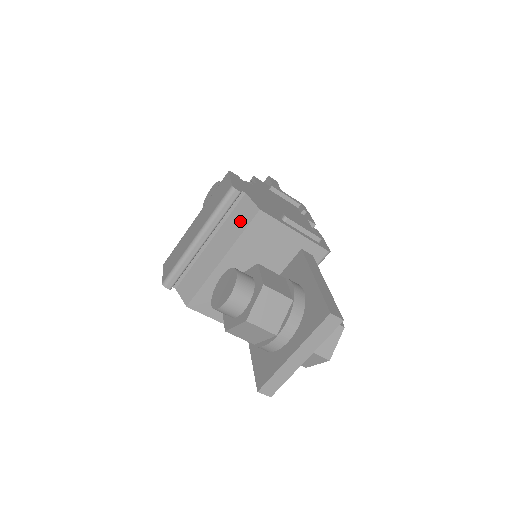
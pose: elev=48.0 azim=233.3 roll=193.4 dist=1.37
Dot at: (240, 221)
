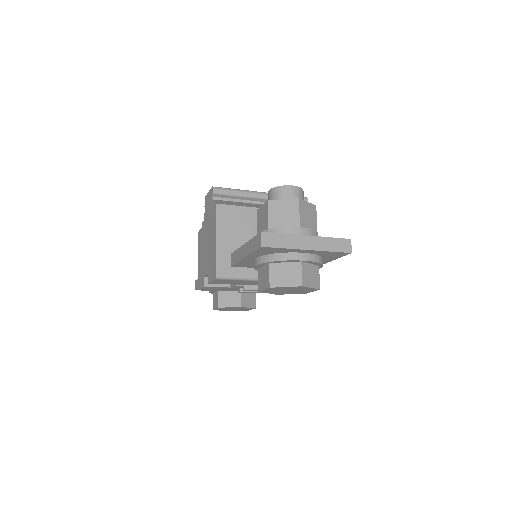
Dot at: occluded
